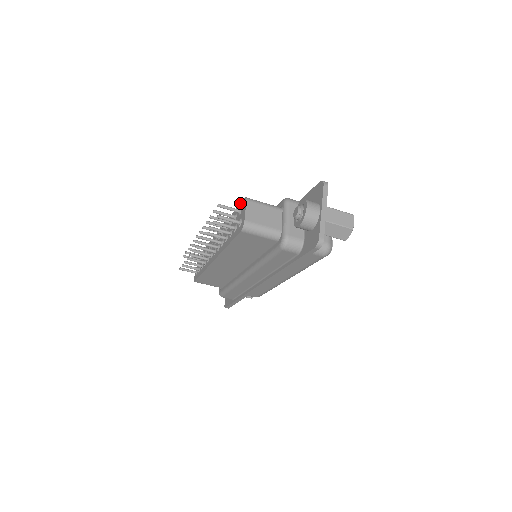
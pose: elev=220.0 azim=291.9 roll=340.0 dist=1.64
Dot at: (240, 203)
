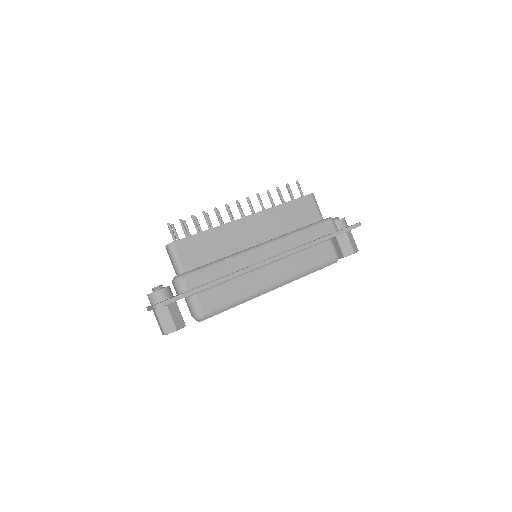
Dot at: occluded
